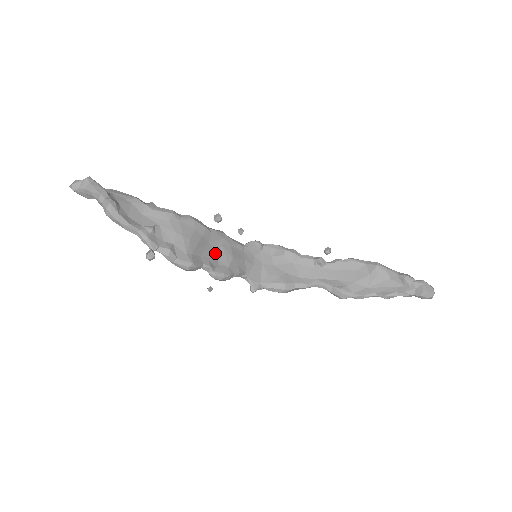
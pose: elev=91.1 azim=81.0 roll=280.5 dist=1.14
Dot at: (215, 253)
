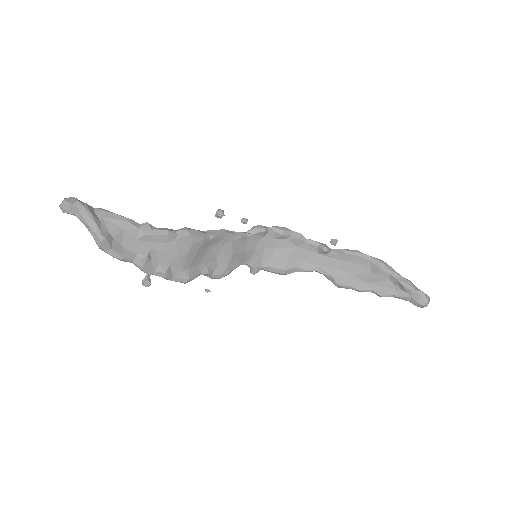
Dot at: (214, 255)
